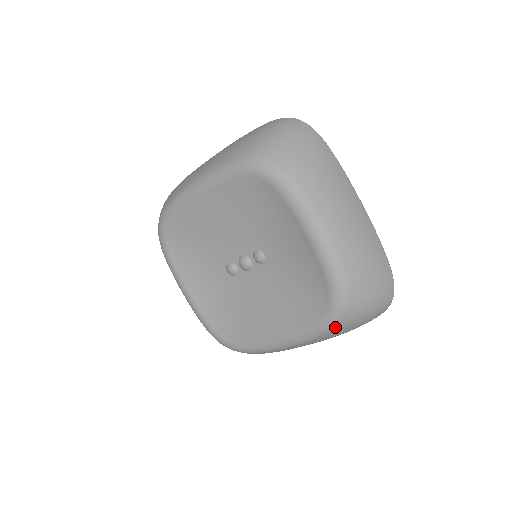
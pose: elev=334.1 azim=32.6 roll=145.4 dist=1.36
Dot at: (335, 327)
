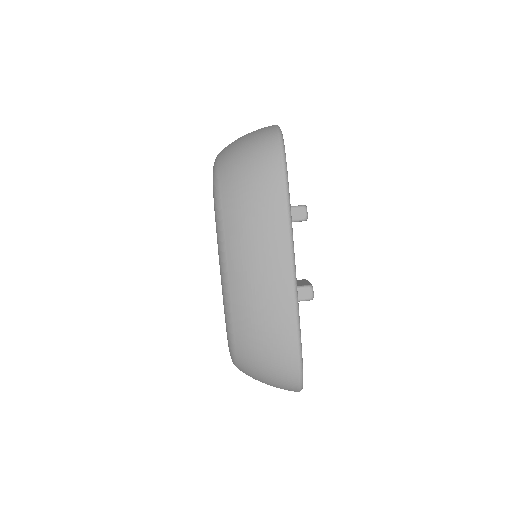
Dot at: occluded
